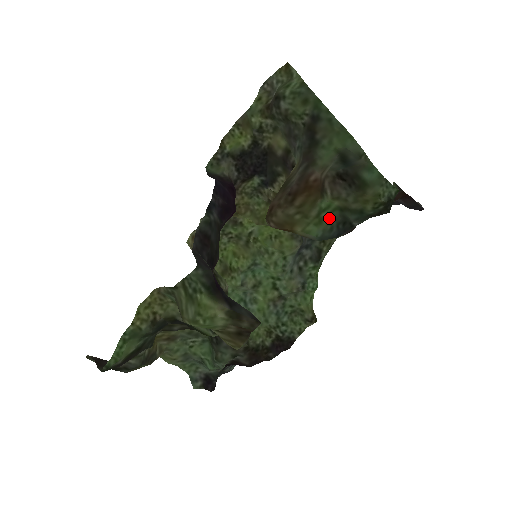
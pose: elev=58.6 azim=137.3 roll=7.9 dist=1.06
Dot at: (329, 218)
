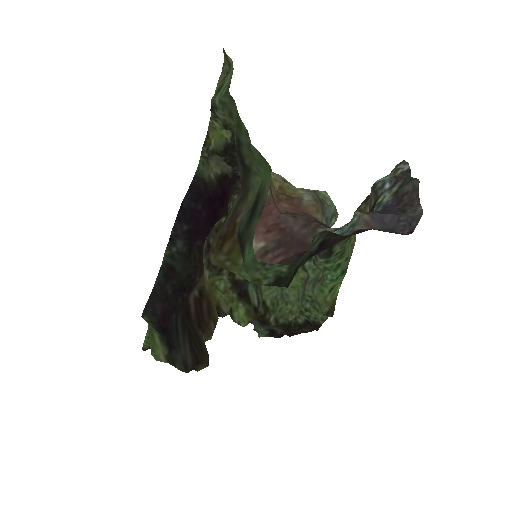
Dot at: occluded
